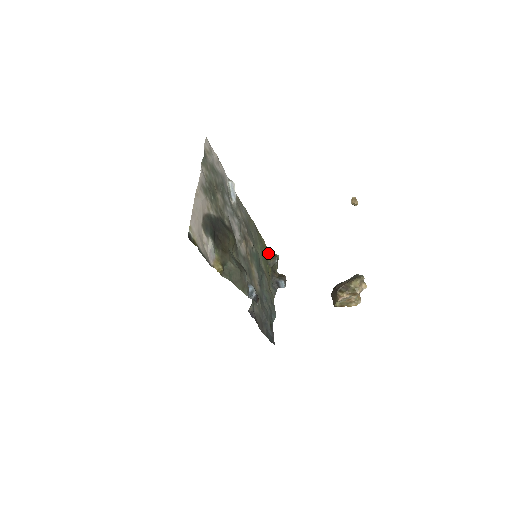
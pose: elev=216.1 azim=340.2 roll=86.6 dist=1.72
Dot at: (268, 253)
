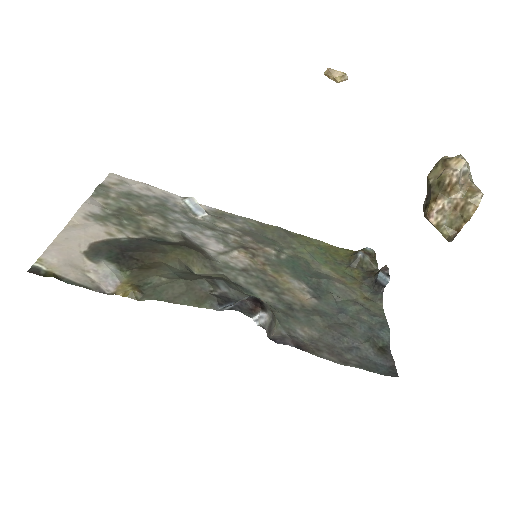
Dot at: (343, 254)
